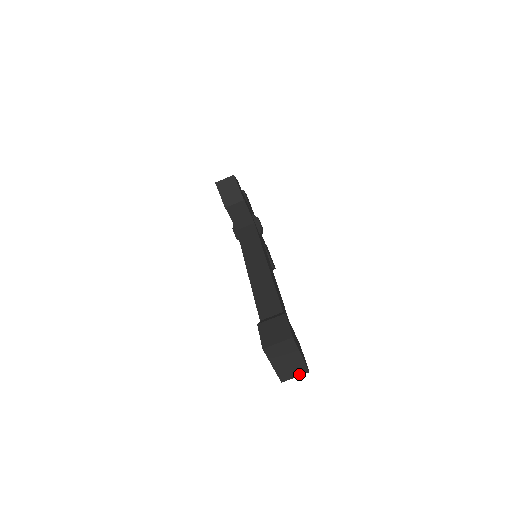
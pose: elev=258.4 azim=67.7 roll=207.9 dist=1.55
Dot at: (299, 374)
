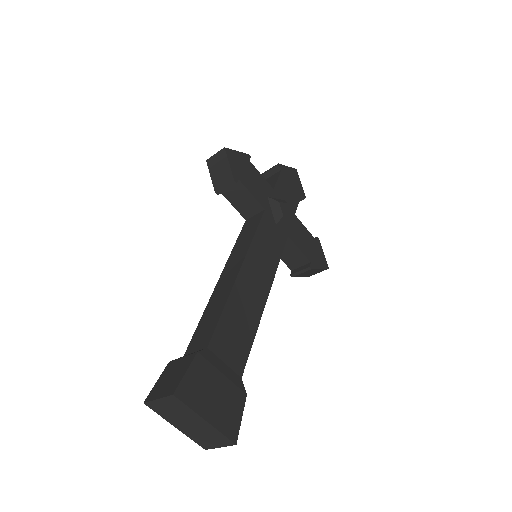
Dot at: (223, 444)
